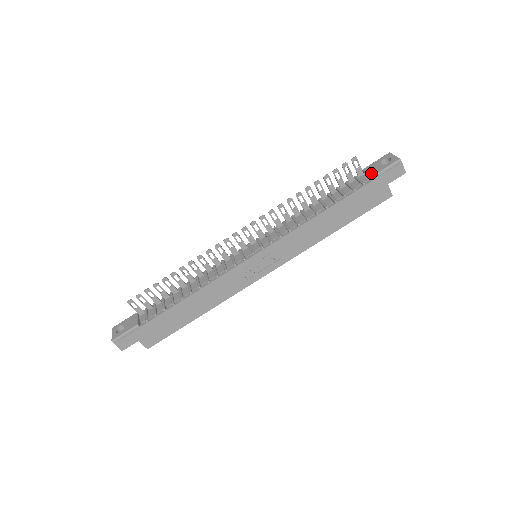
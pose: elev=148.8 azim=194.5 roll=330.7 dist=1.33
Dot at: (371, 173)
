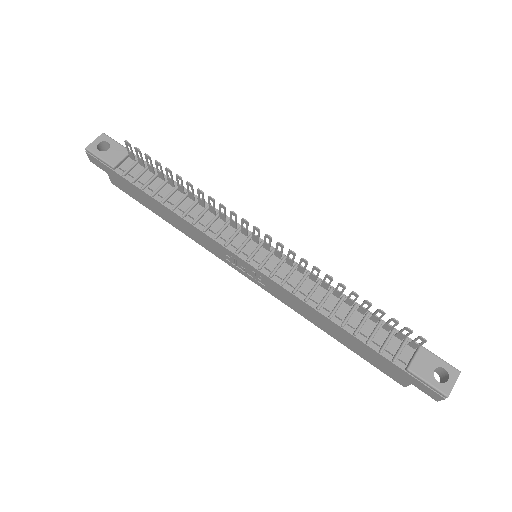
Dot at: (414, 364)
